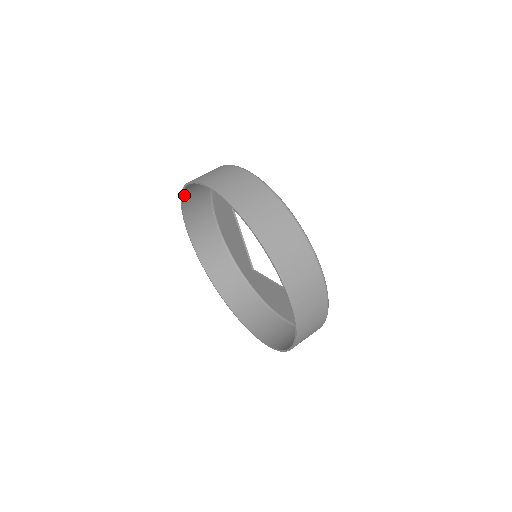
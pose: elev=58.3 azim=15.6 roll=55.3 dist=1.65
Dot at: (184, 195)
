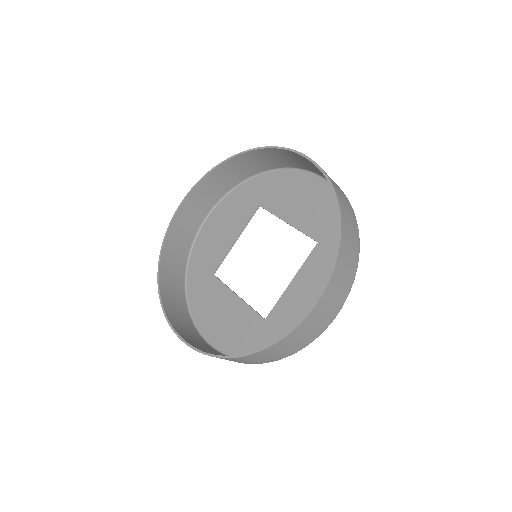
Dot at: (239, 156)
